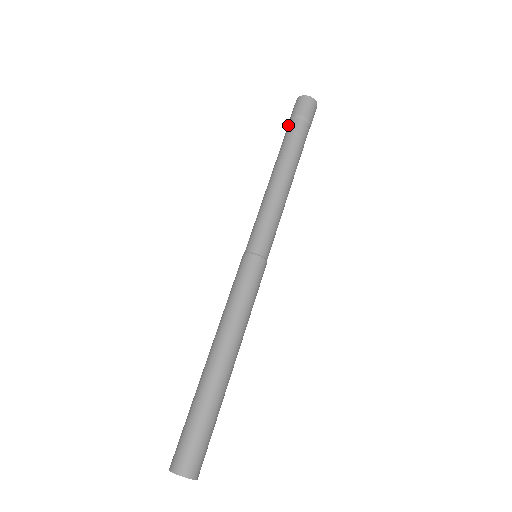
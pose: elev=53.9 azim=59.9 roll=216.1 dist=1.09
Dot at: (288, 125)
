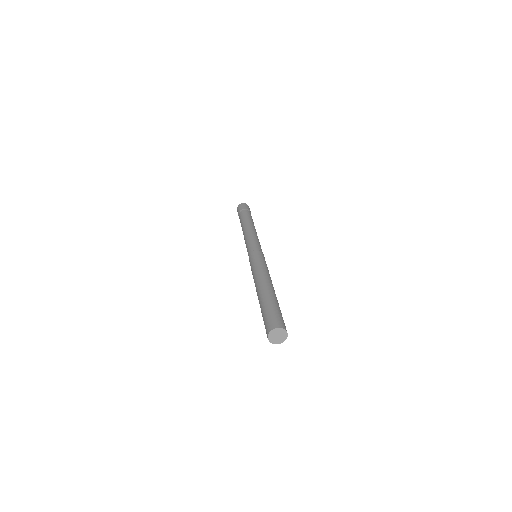
Dot at: (239, 218)
